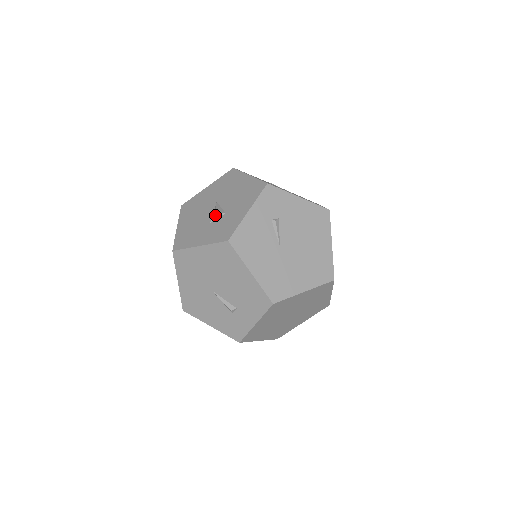
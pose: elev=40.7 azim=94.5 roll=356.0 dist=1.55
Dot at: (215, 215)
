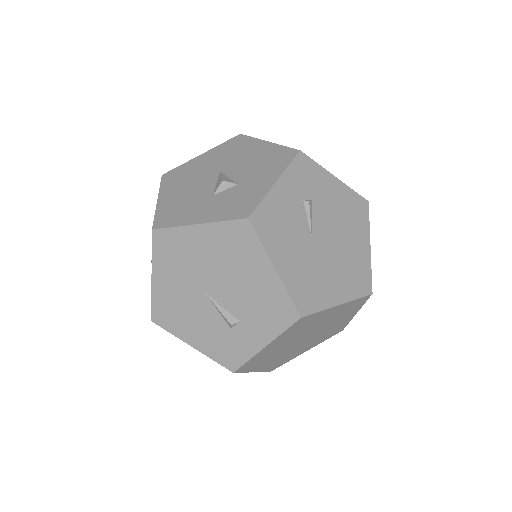
Dot at: (221, 185)
